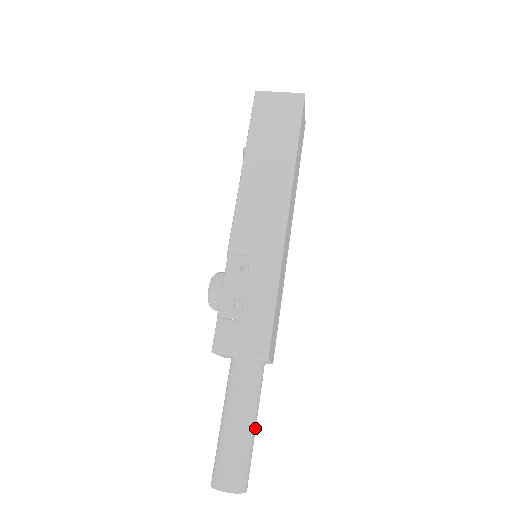
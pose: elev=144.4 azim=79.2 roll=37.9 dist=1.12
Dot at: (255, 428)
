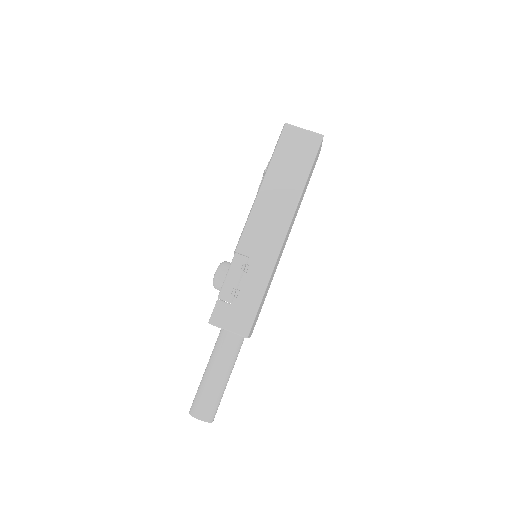
Dot at: occluded
